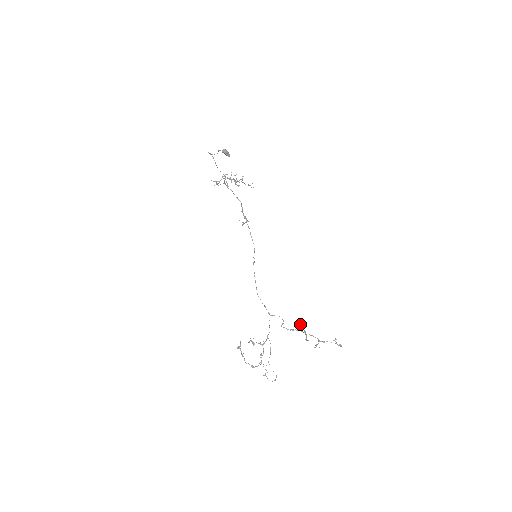
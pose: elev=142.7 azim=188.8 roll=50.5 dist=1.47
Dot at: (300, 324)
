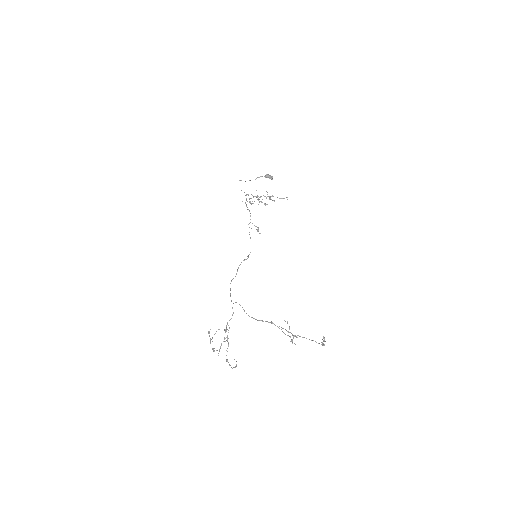
Dot at: occluded
